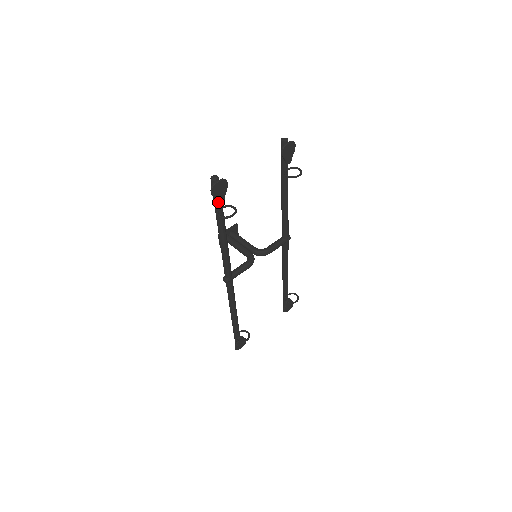
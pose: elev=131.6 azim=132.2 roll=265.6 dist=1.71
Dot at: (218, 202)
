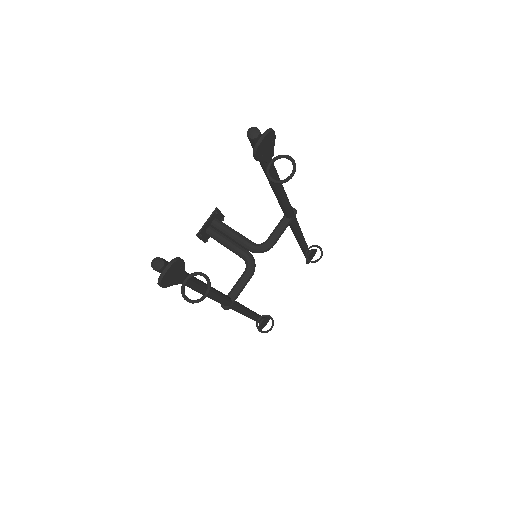
Dot at: (177, 284)
